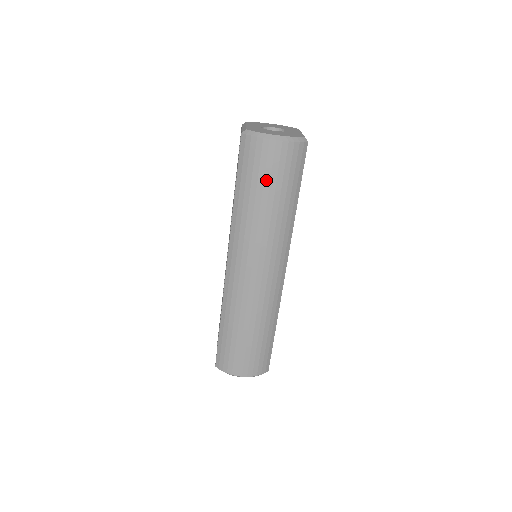
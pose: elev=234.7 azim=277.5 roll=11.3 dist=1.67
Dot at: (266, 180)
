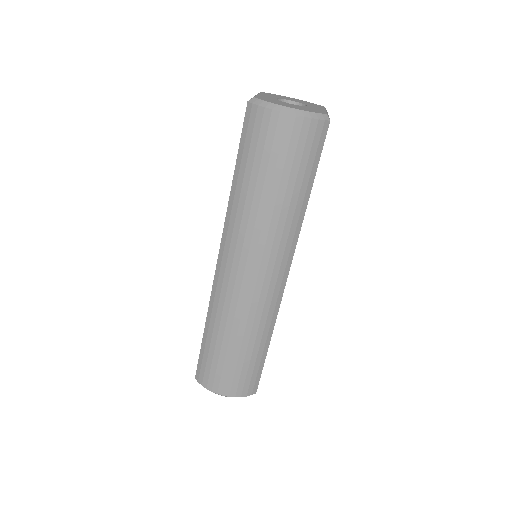
Dot at: (271, 163)
